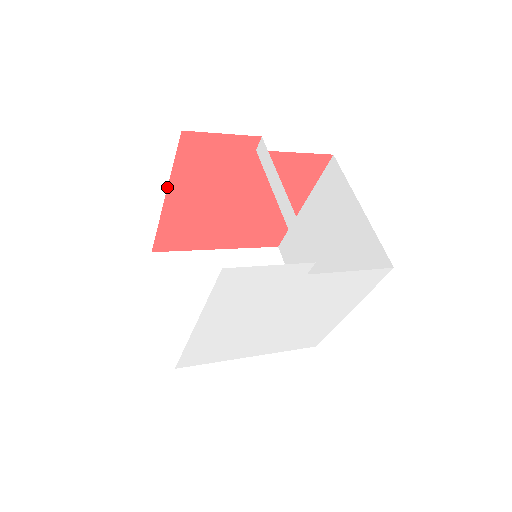
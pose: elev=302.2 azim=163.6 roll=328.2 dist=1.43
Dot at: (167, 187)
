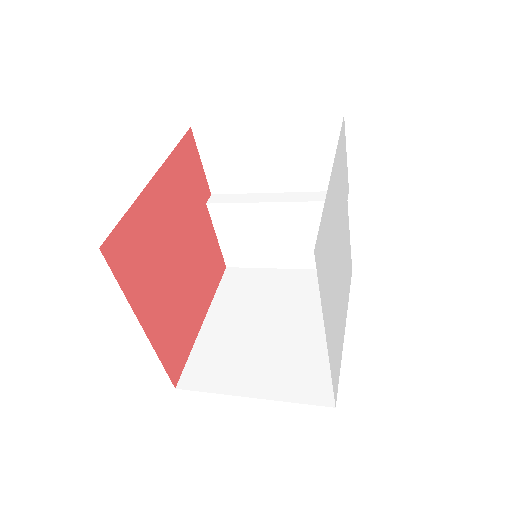
Dot at: occluded
